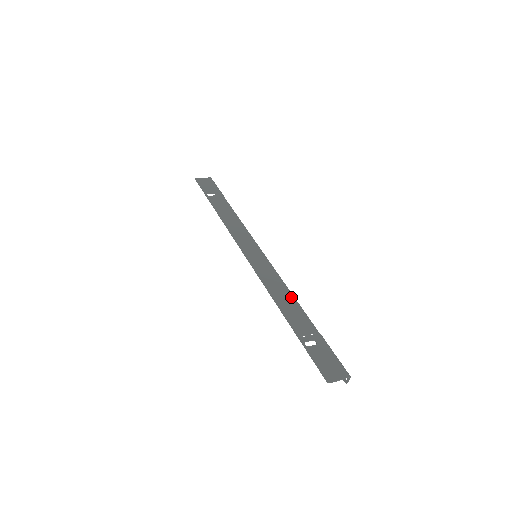
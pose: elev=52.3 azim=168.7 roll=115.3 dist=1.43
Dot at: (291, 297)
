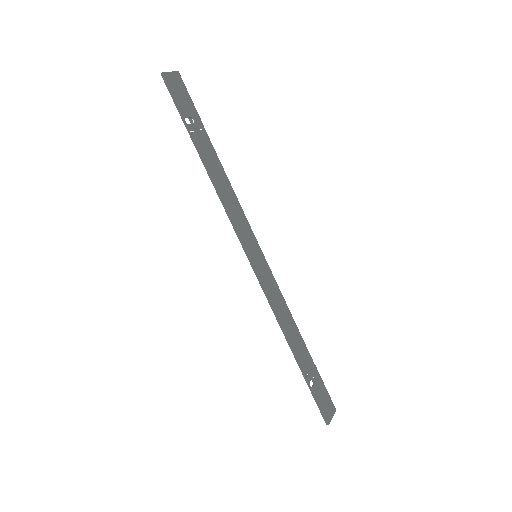
Dot at: (292, 320)
